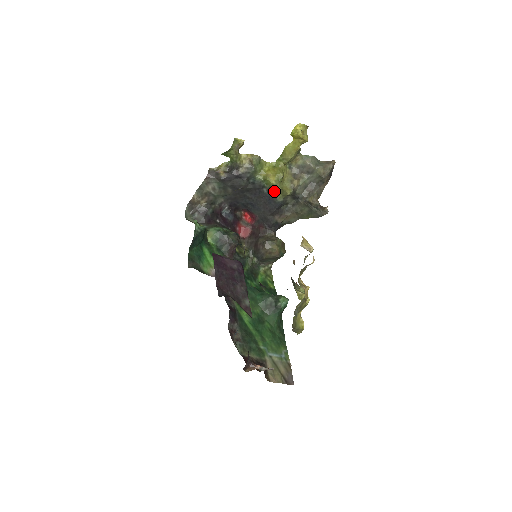
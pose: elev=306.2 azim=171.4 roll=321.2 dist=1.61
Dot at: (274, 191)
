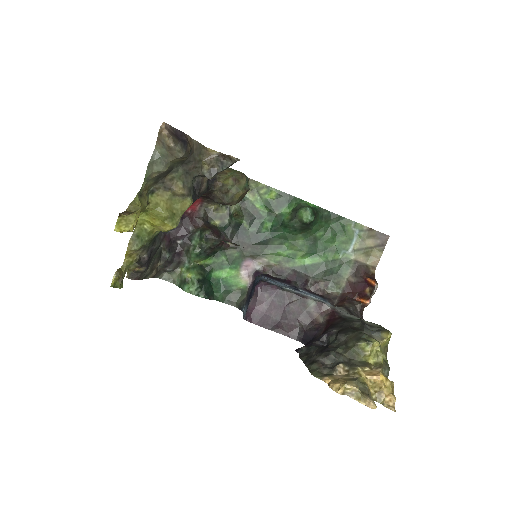
Dot at: occluded
